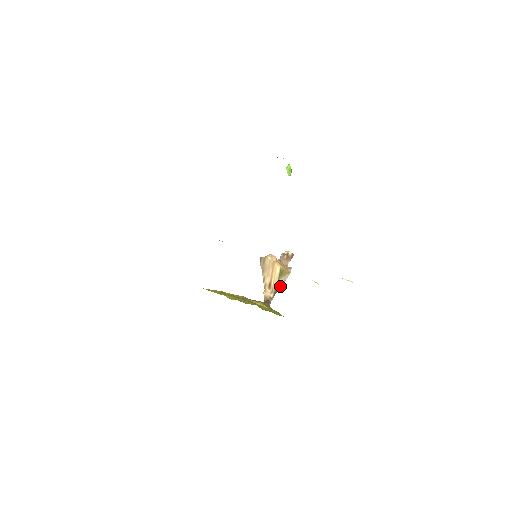
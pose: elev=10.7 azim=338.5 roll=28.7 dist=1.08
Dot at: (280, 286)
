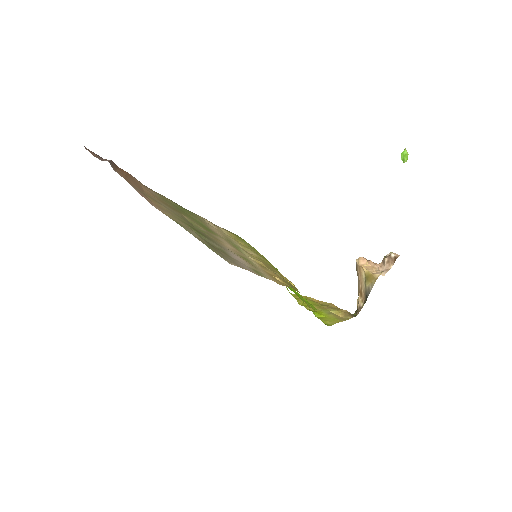
Dot at: (368, 294)
